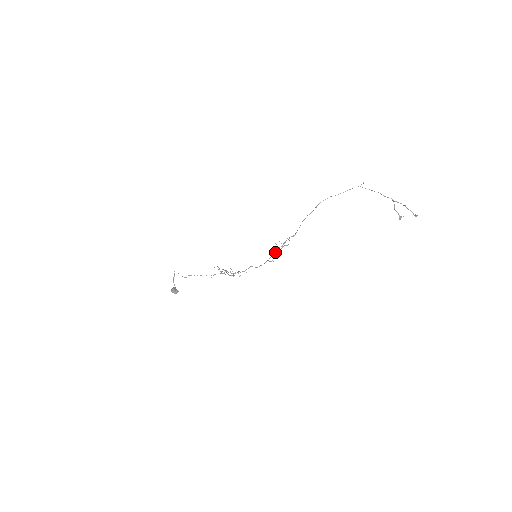
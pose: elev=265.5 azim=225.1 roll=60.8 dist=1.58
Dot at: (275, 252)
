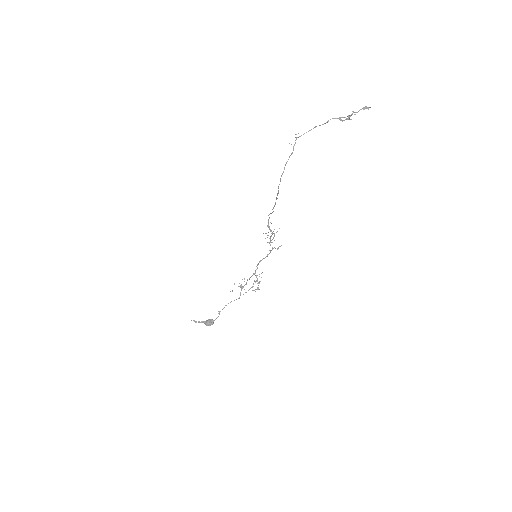
Dot at: (270, 240)
